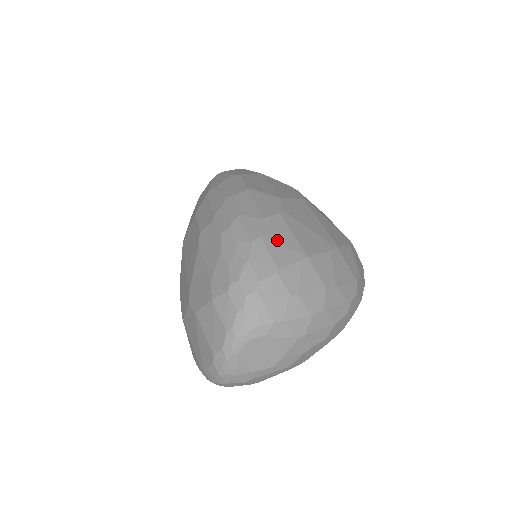
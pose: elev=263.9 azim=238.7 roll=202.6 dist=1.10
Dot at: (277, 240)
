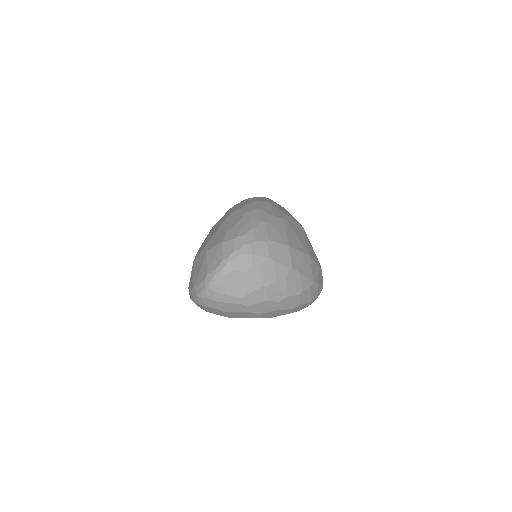
Dot at: (275, 228)
